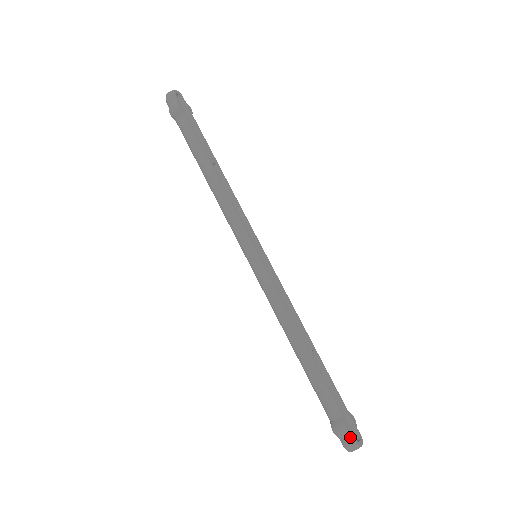
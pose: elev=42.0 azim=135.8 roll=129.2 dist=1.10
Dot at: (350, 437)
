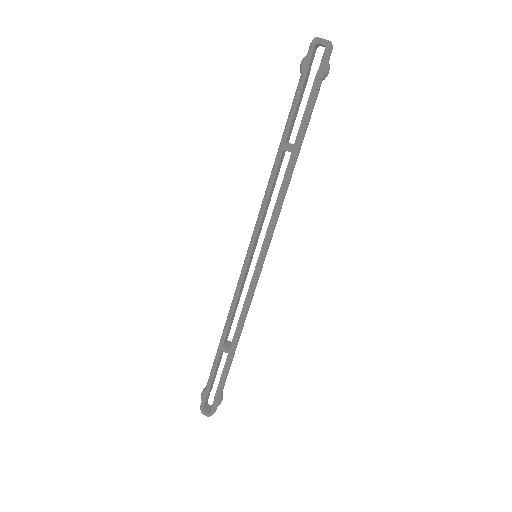
Dot at: (202, 403)
